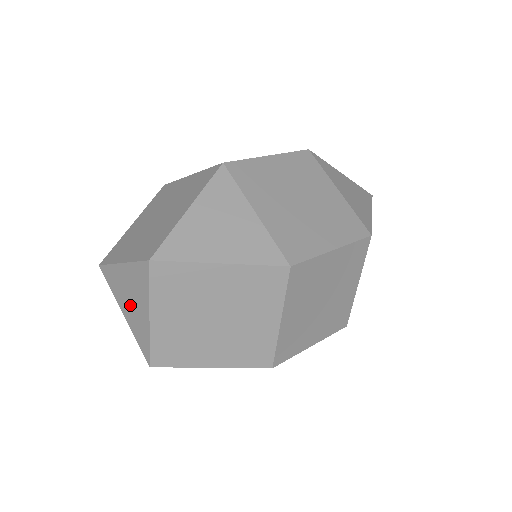
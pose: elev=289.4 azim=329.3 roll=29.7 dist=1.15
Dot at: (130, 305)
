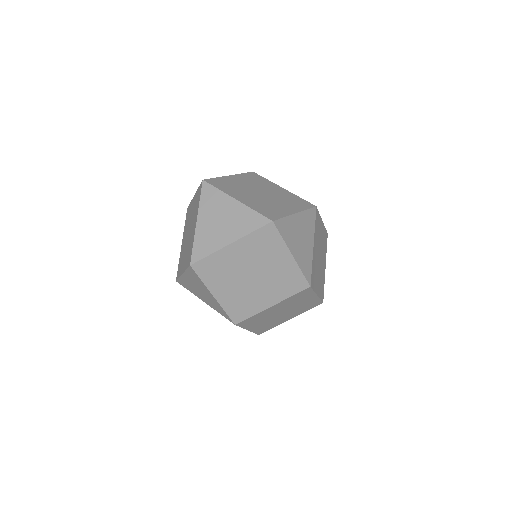
Dot at: (215, 223)
